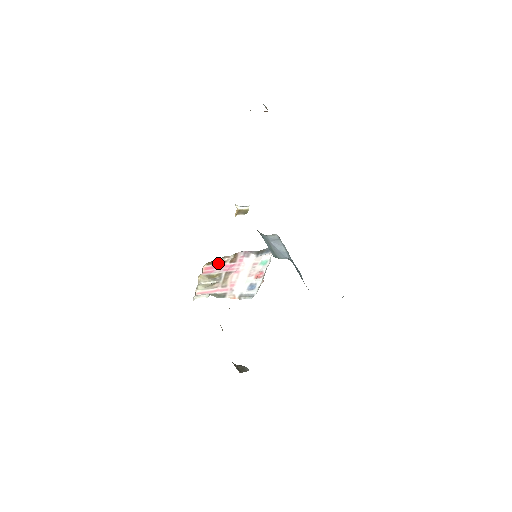
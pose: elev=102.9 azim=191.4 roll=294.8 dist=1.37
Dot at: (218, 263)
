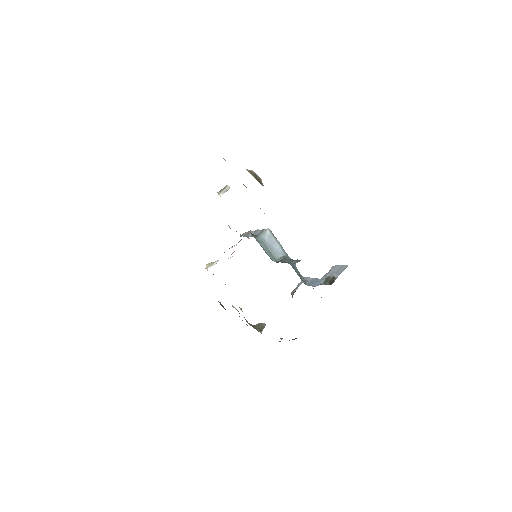
Dot at: occluded
